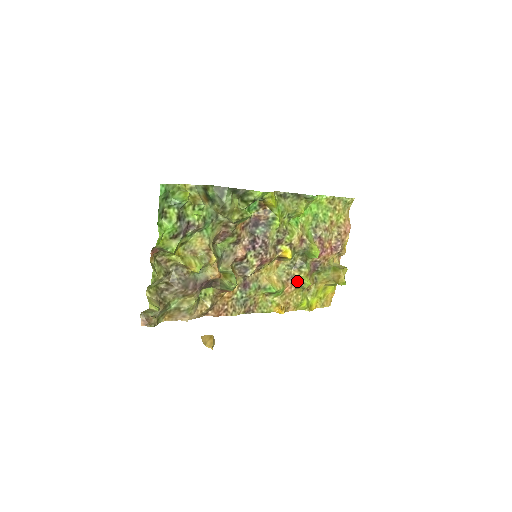
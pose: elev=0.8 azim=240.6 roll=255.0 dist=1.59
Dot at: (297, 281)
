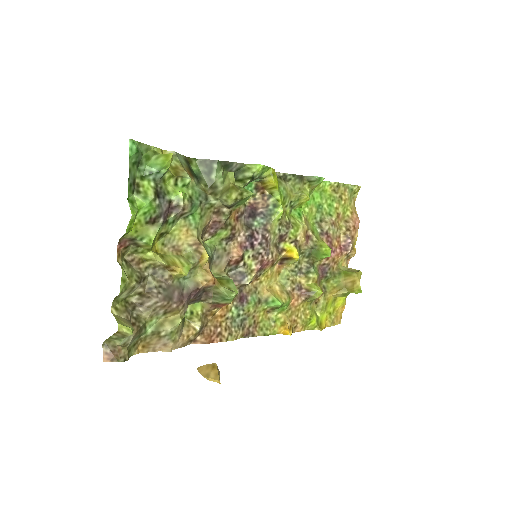
Dot at: (305, 290)
